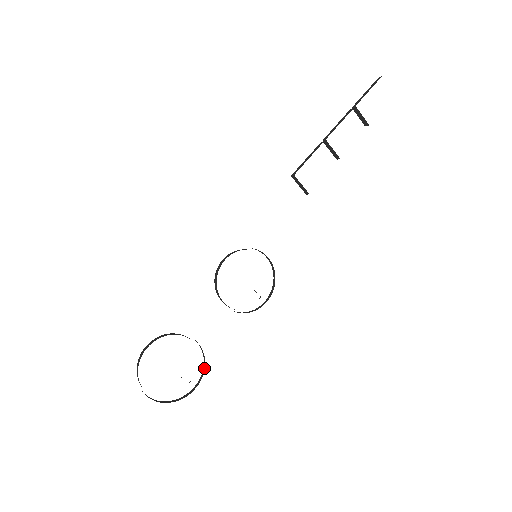
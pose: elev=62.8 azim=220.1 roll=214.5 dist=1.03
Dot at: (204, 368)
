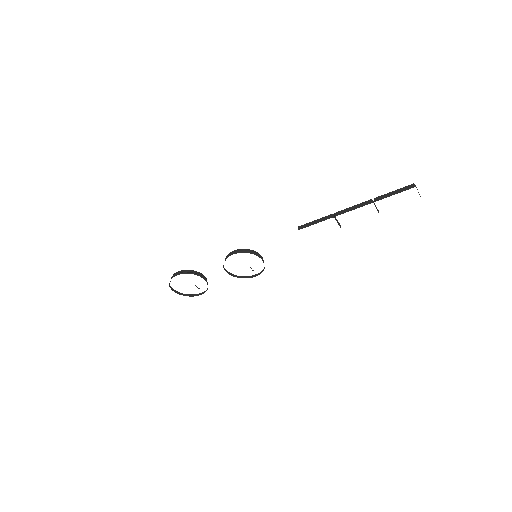
Dot at: occluded
